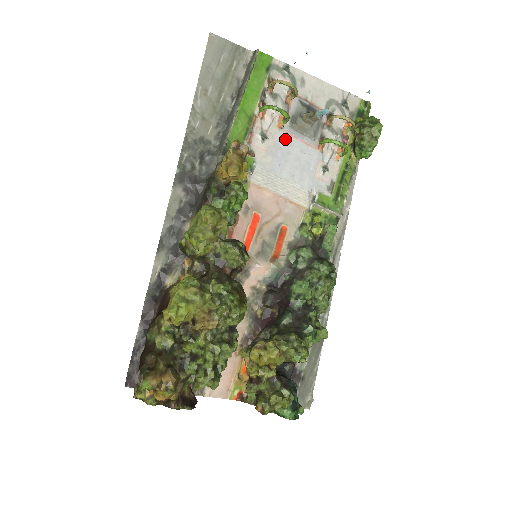
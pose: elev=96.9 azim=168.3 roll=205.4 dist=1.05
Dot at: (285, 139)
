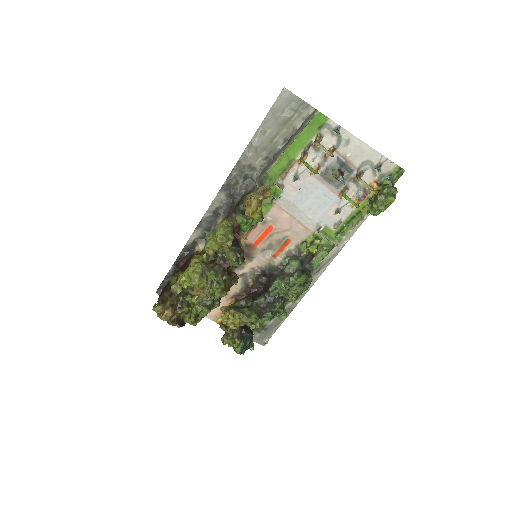
Dot at: (313, 182)
